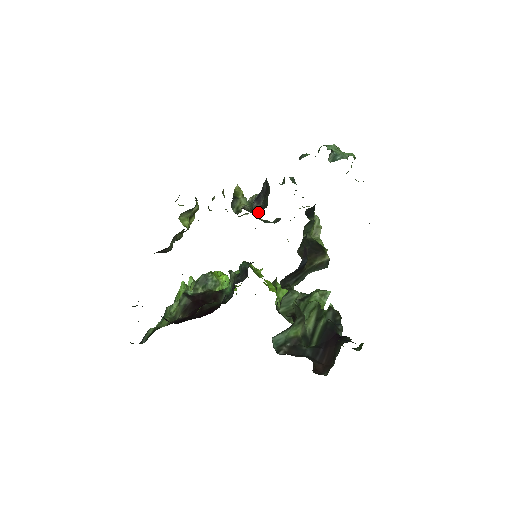
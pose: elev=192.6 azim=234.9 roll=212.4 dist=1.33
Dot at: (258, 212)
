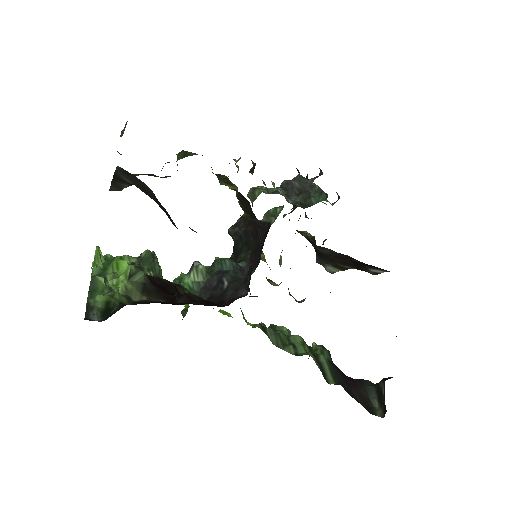
Dot at: (299, 206)
